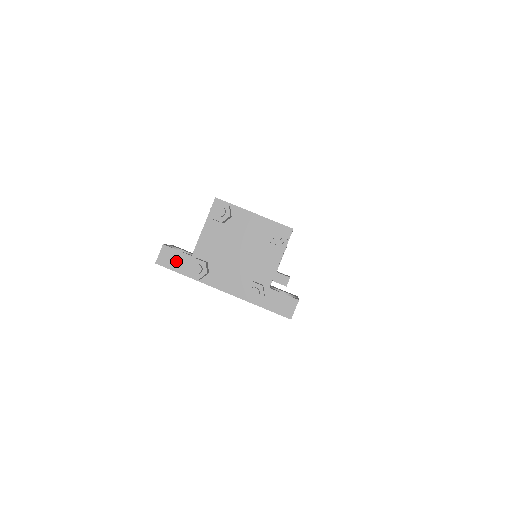
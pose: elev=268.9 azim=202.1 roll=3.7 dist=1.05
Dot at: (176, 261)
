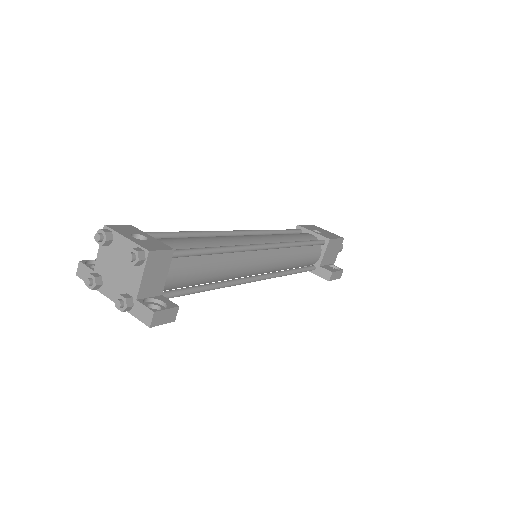
Dot at: (86, 274)
